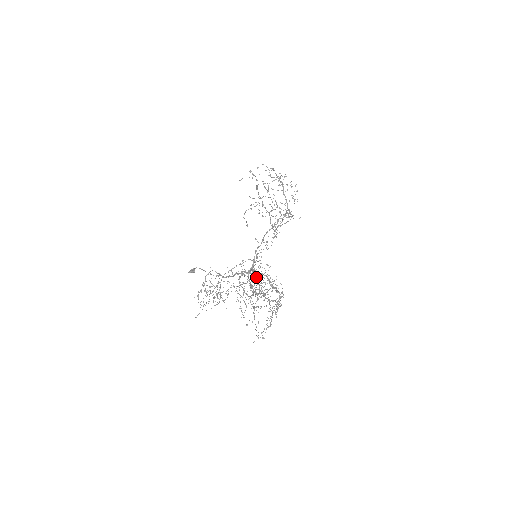
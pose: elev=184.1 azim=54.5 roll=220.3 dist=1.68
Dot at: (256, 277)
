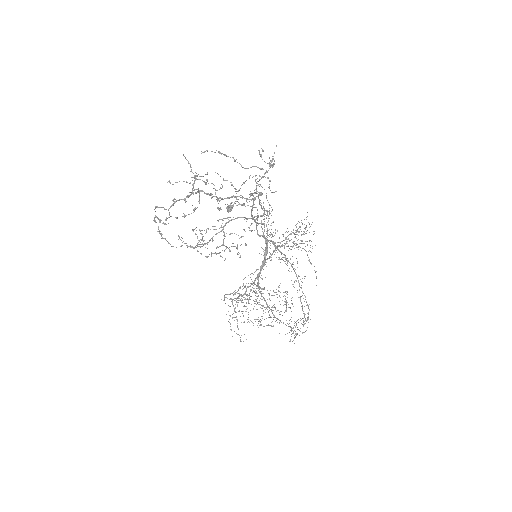
Dot at: occluded
